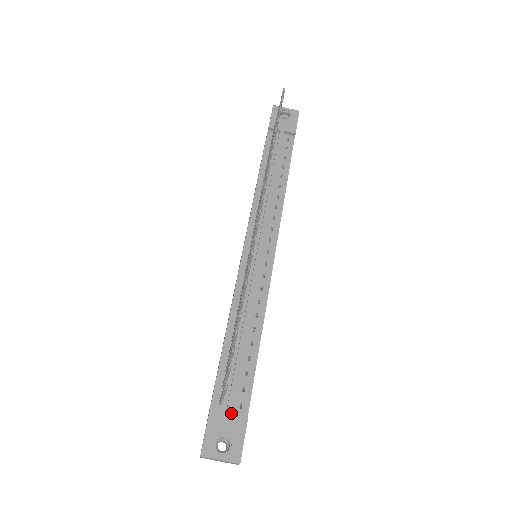
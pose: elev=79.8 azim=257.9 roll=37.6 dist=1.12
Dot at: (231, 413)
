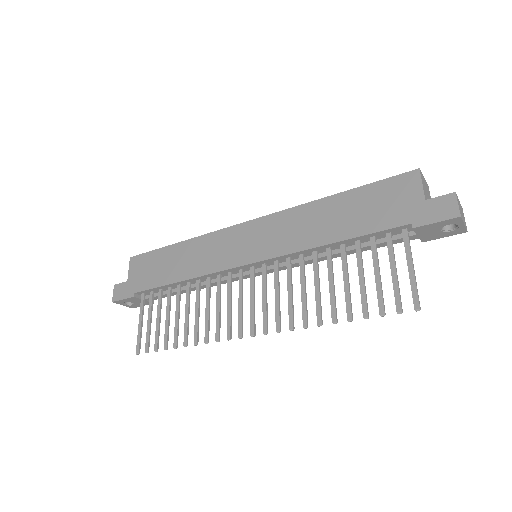
Dot at: (145, 301)
